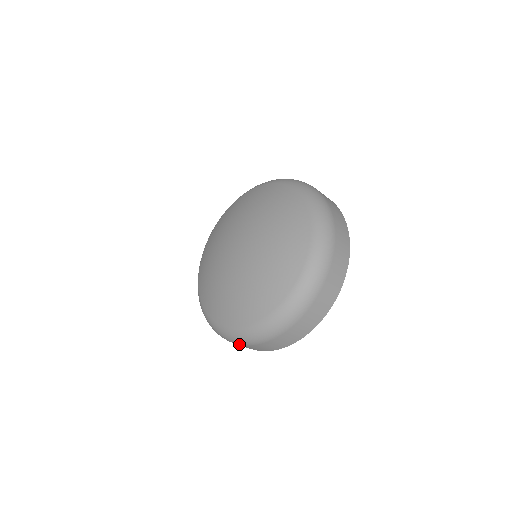
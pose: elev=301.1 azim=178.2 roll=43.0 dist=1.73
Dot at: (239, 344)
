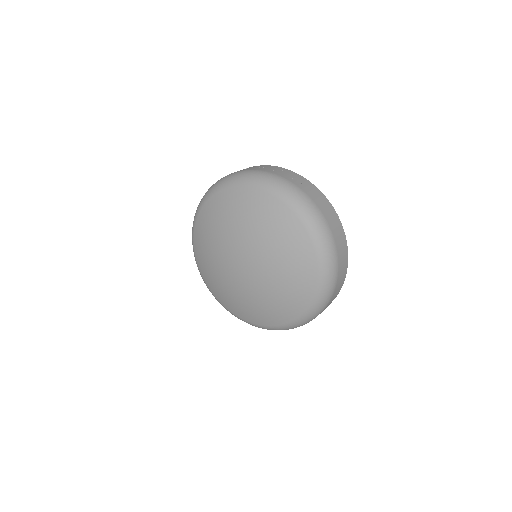
Dot at: occluded
